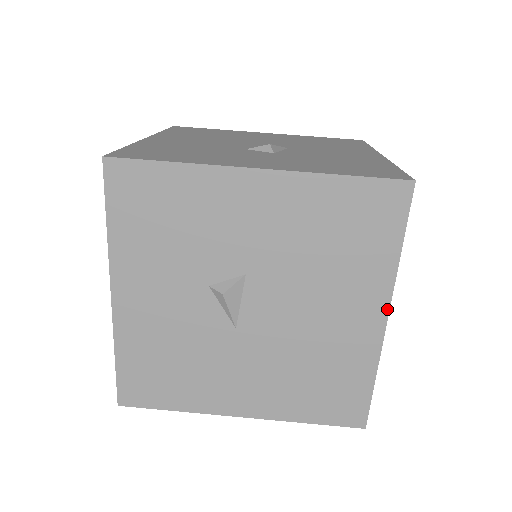
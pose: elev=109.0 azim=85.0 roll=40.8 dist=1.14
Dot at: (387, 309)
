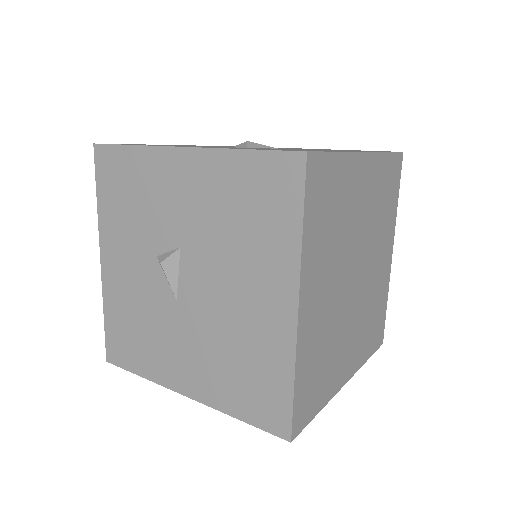
Dot at: (296, 297)
